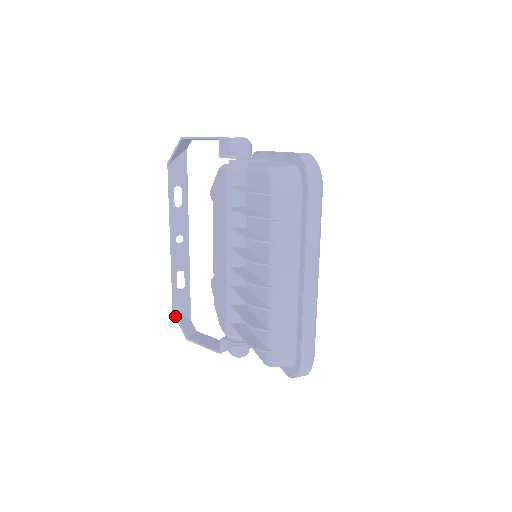
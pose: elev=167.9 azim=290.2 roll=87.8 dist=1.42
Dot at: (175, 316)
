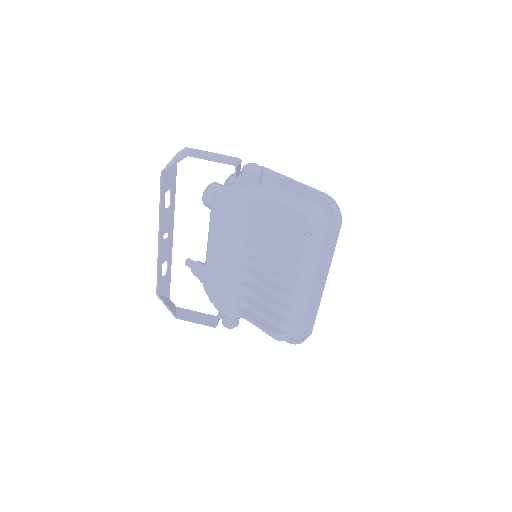
Dot at: (161, 300)
